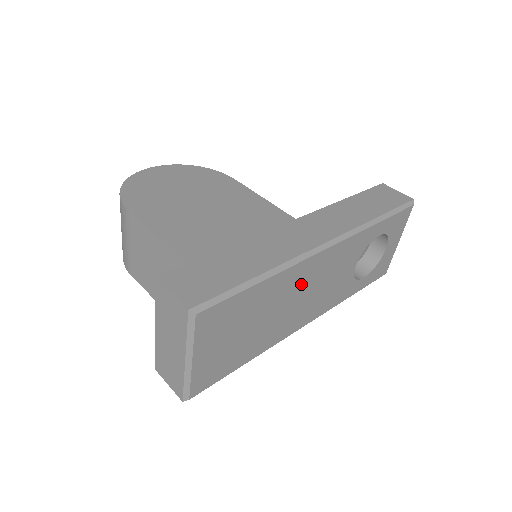
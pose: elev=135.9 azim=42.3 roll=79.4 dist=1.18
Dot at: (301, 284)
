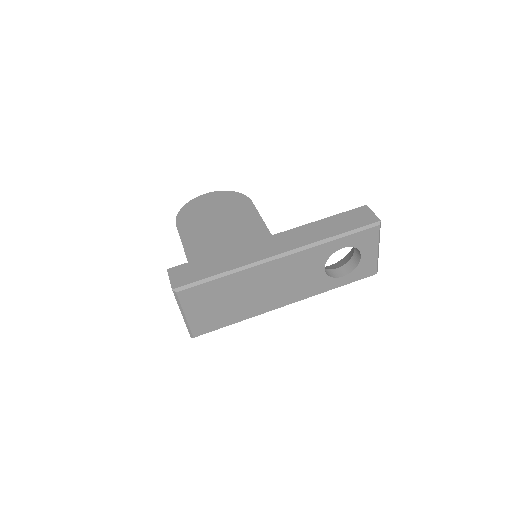
Dot at: (264, 279)
